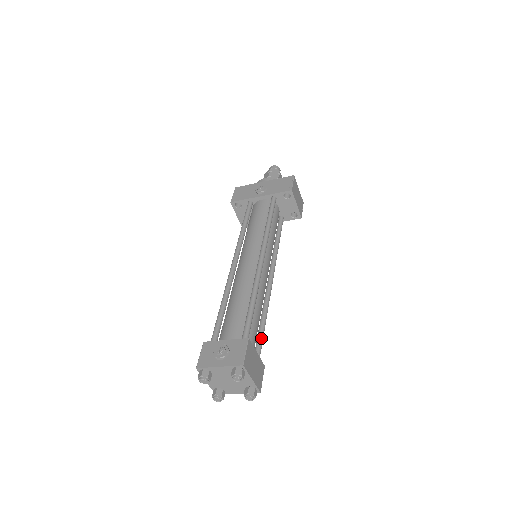
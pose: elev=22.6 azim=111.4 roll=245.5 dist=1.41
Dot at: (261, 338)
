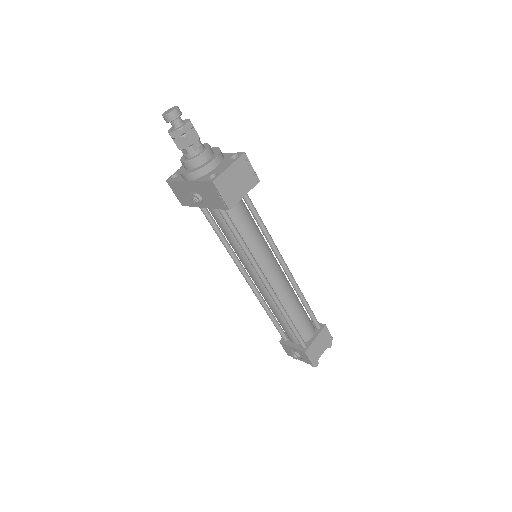
Dot at: (311, 315)
